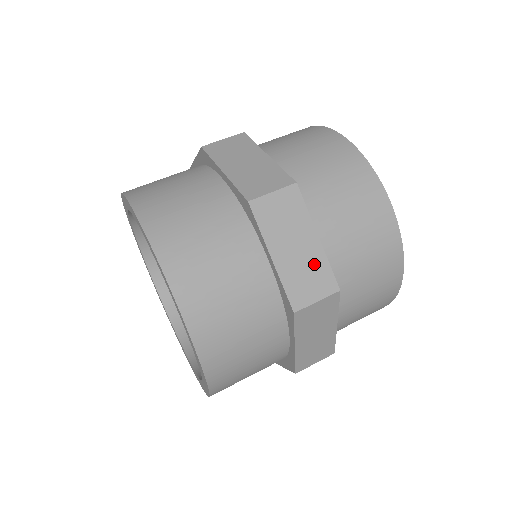
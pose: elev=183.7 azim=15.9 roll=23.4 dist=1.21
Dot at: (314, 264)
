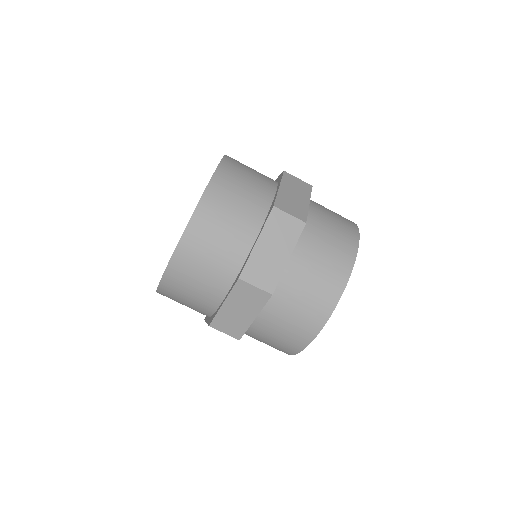
Dot at: (240, 323)
